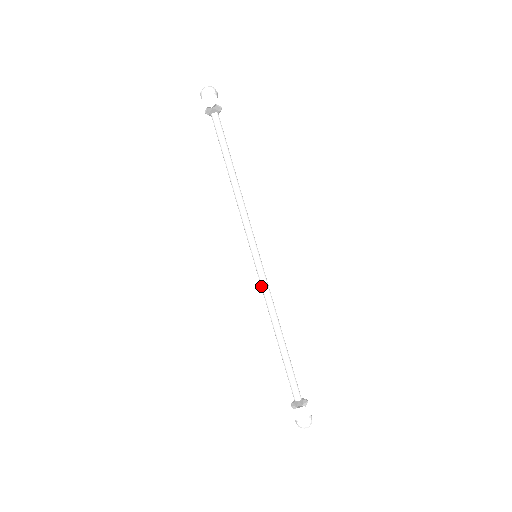
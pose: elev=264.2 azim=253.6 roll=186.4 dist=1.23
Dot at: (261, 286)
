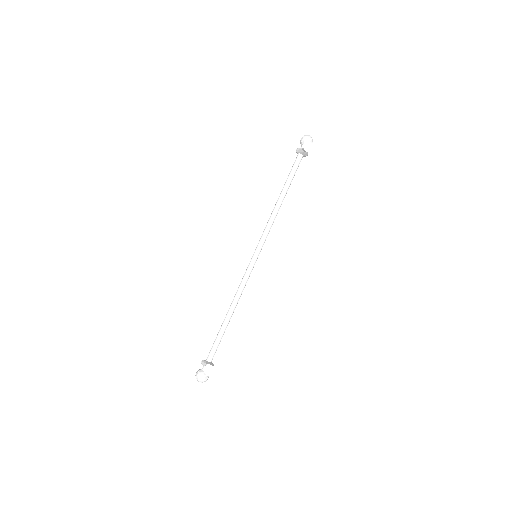
Dot at: (244, 276)
